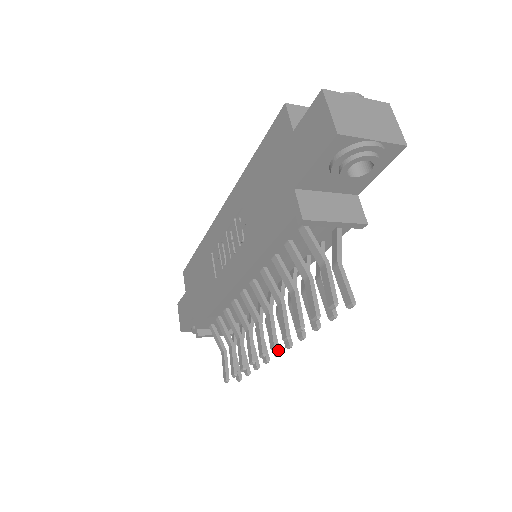
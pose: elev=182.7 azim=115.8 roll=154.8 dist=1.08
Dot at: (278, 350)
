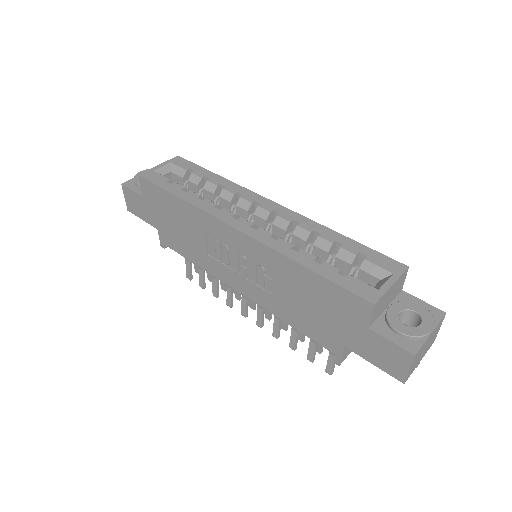
Dot at: (255, 309)
